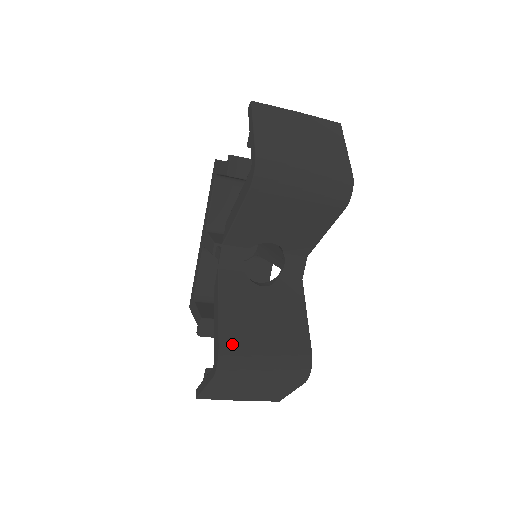
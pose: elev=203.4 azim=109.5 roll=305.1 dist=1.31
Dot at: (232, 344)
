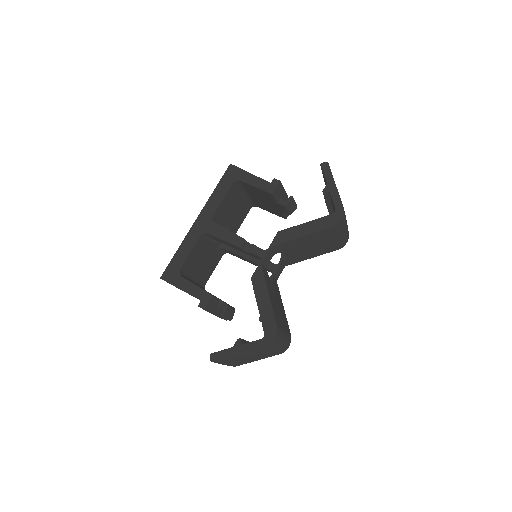
Dot at: (278, 324)
